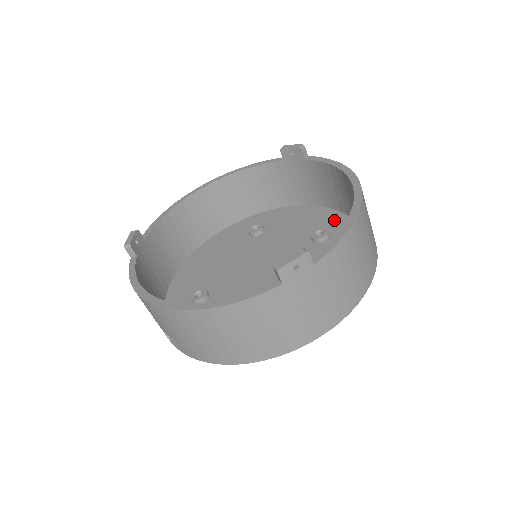
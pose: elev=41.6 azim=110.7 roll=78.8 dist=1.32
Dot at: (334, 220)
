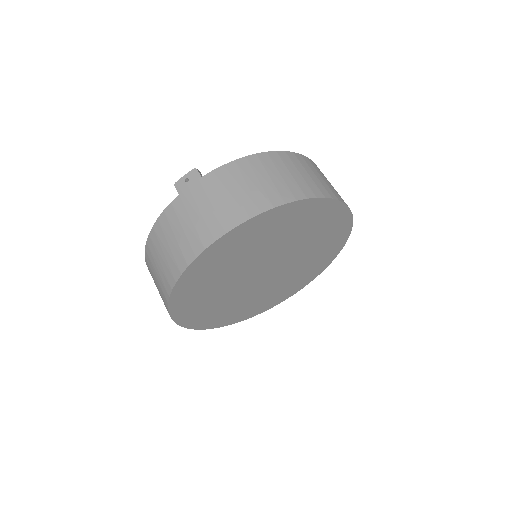
Dot at: occluded
